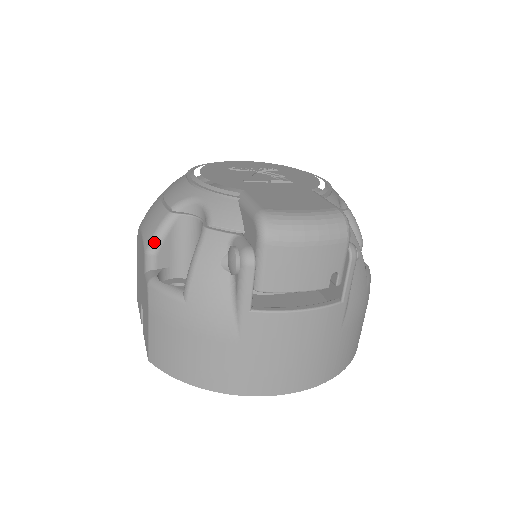
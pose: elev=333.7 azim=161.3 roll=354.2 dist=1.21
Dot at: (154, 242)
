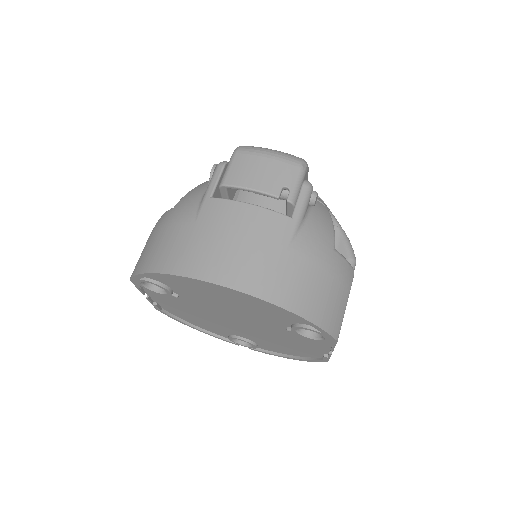
Dot at: occluded
